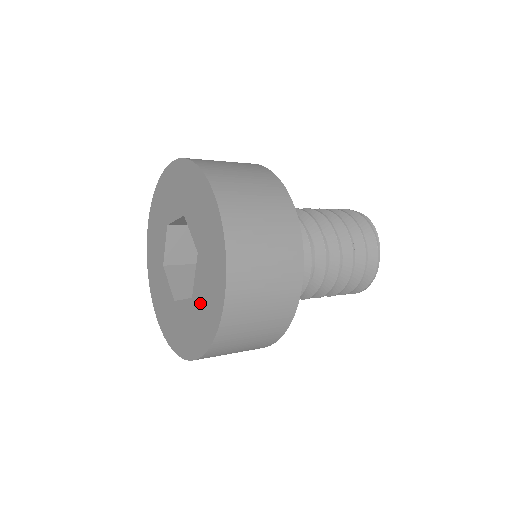
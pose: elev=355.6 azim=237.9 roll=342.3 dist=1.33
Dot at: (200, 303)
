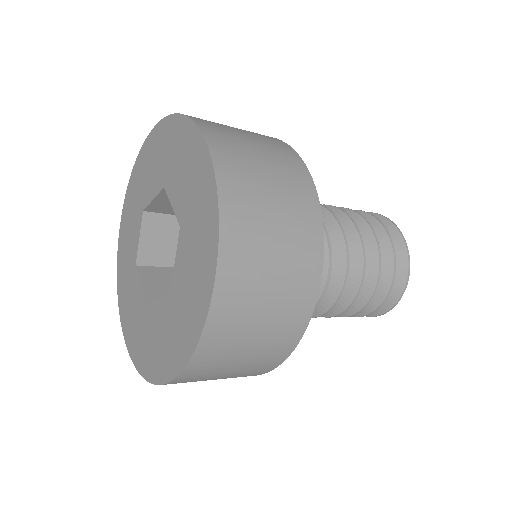
Dot at: (181, 295)
